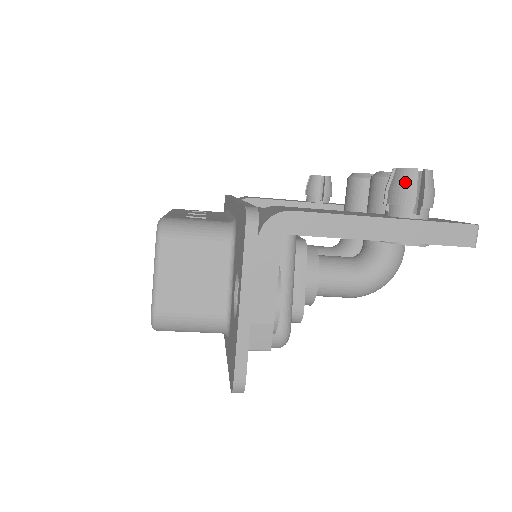
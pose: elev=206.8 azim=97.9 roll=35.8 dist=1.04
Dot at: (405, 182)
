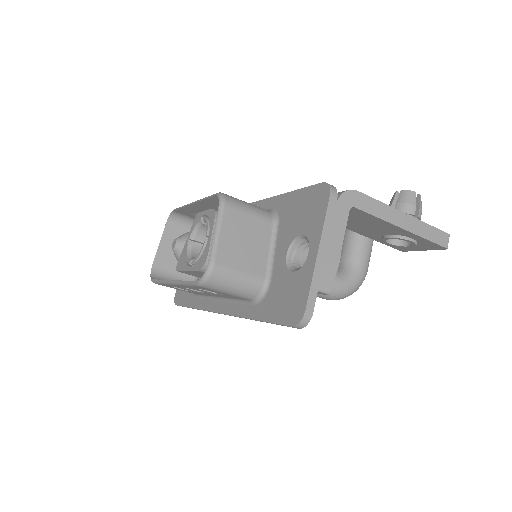
Dot at: (409, 199)
